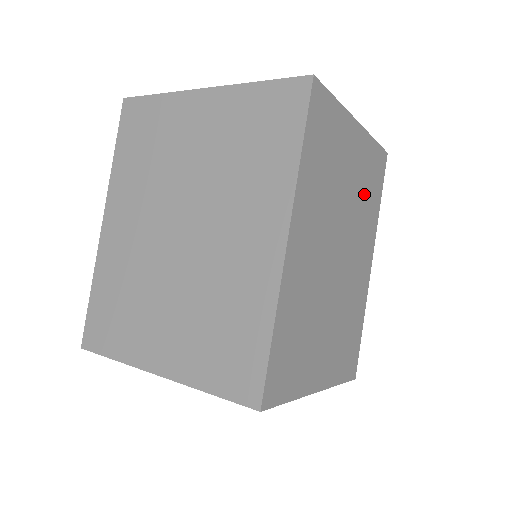
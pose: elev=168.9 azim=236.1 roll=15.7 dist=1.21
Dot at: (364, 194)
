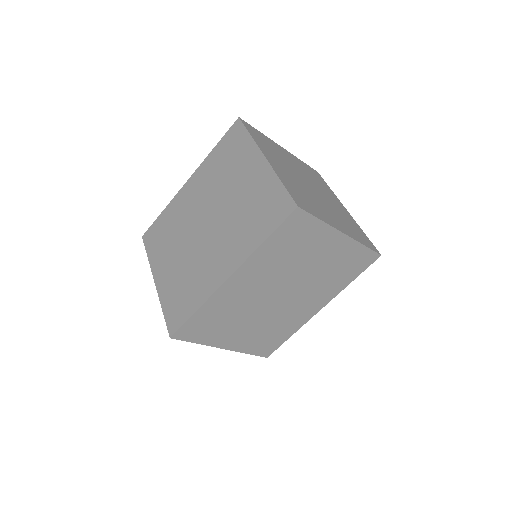
Dot at: (331, 272)
